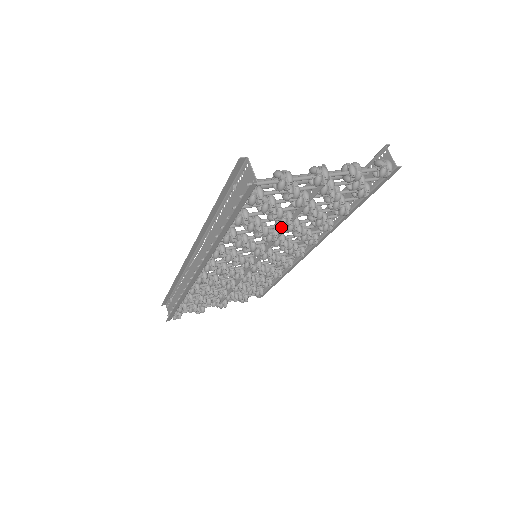
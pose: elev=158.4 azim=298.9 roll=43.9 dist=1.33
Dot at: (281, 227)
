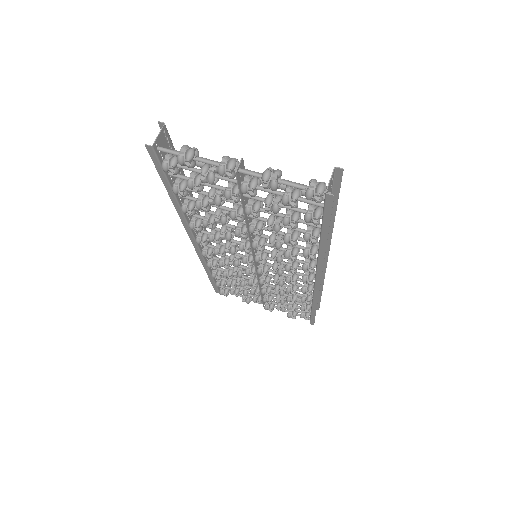
Dot at: occluded
